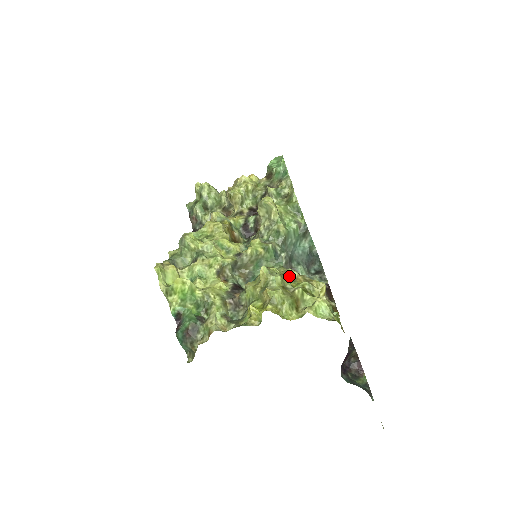
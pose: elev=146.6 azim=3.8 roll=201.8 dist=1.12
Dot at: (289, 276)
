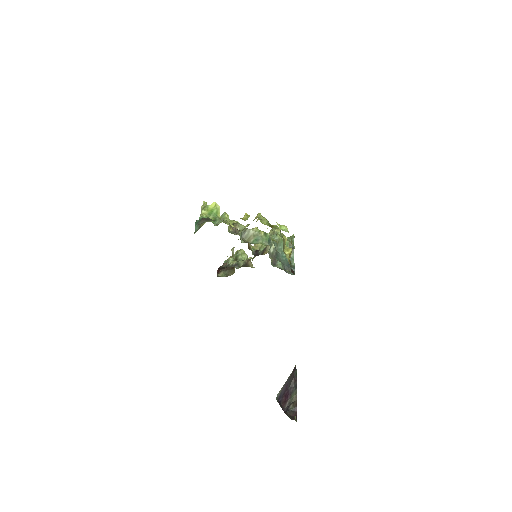
Dot at: (272, 239)
